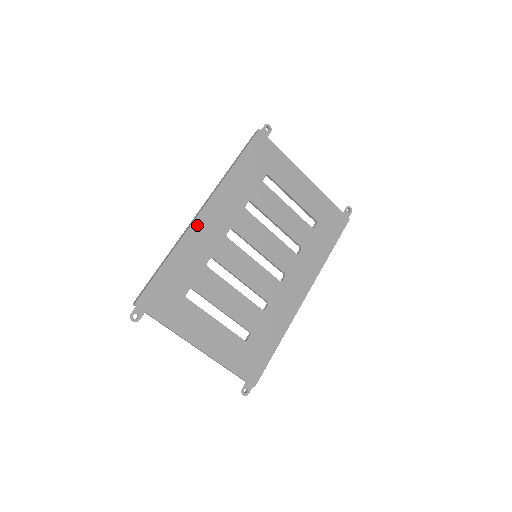
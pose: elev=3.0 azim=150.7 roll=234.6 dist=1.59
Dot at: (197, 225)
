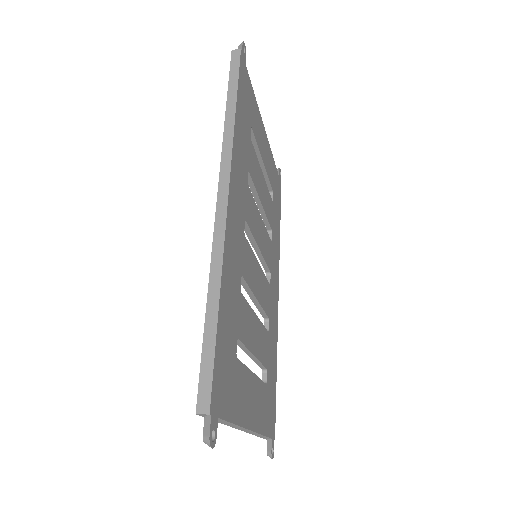
Dot at: (229, 224)
